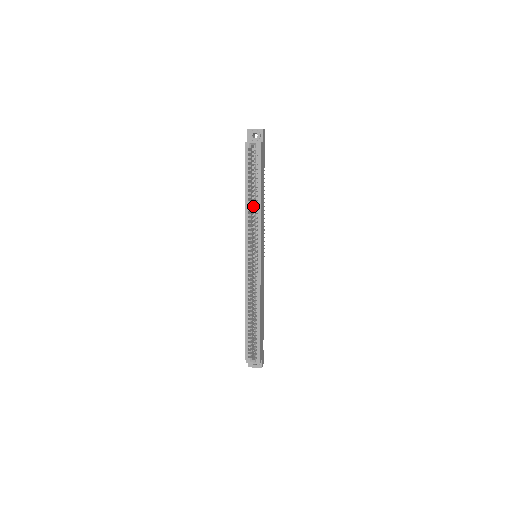
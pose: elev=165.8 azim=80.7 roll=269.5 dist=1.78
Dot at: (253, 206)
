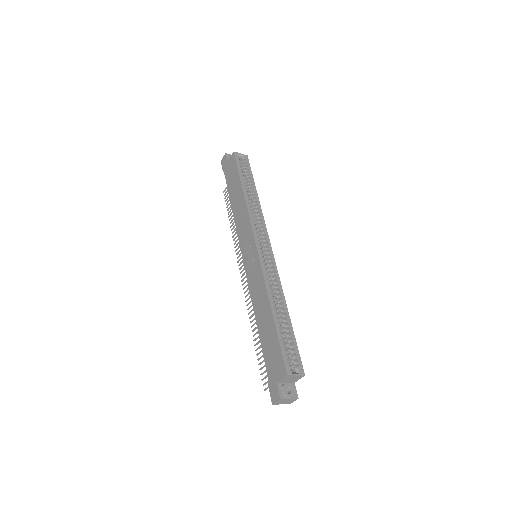
Dot at: occluded
